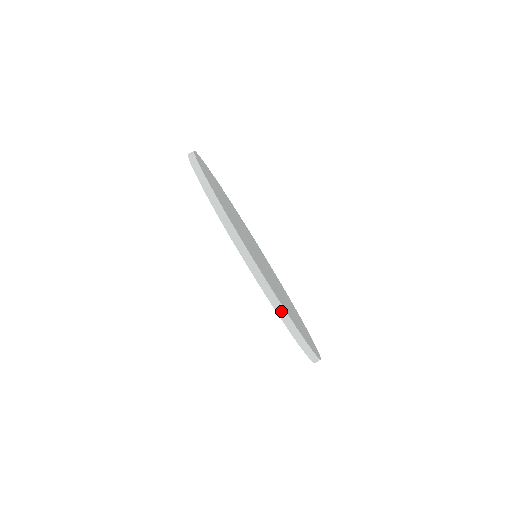
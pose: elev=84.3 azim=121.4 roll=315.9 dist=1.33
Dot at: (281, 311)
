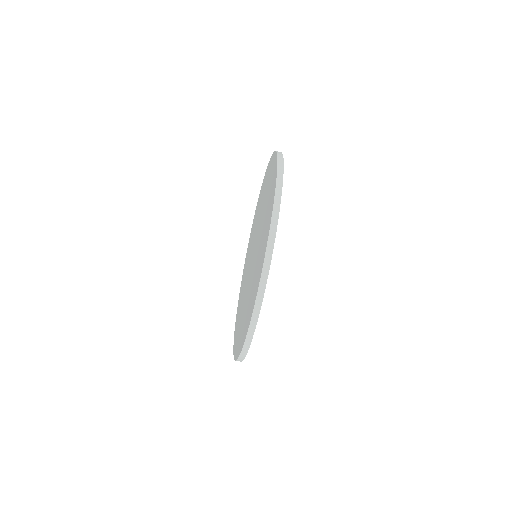
Dot at: (255, 318)
